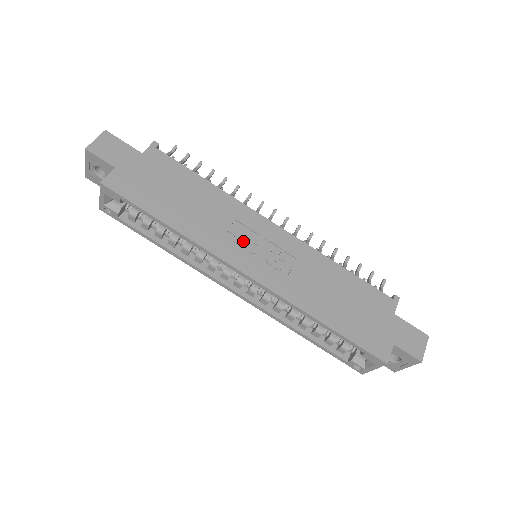
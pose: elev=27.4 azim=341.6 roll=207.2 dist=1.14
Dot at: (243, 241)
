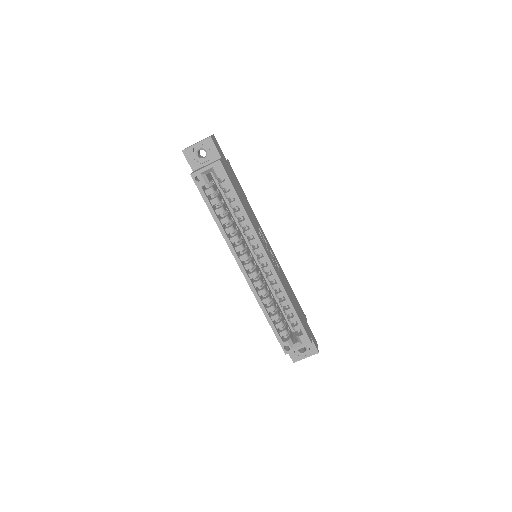
Dot at: occluded
